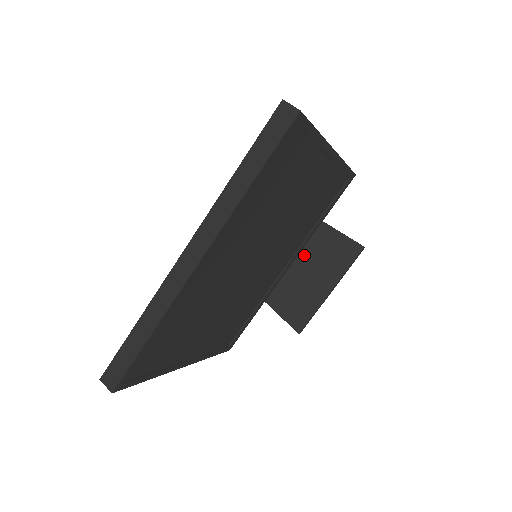
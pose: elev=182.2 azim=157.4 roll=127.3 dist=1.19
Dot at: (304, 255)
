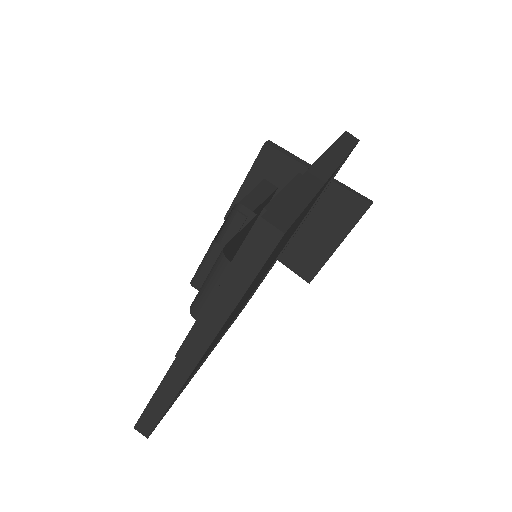
Dot at: occluded
